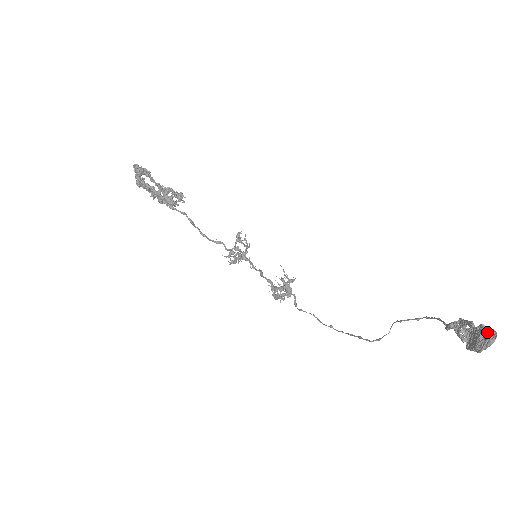
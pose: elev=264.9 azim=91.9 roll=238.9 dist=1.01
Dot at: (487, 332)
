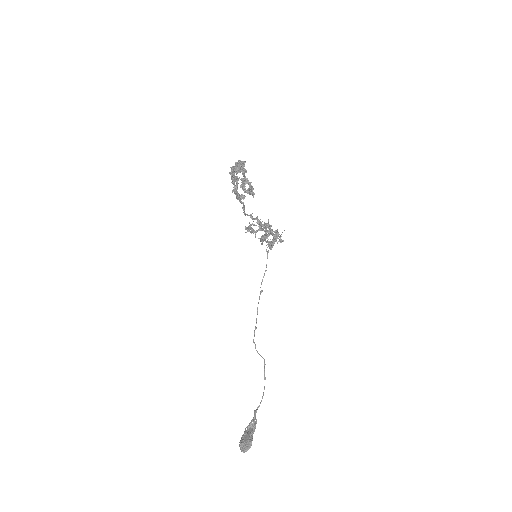
Dot at: (246, 448)
